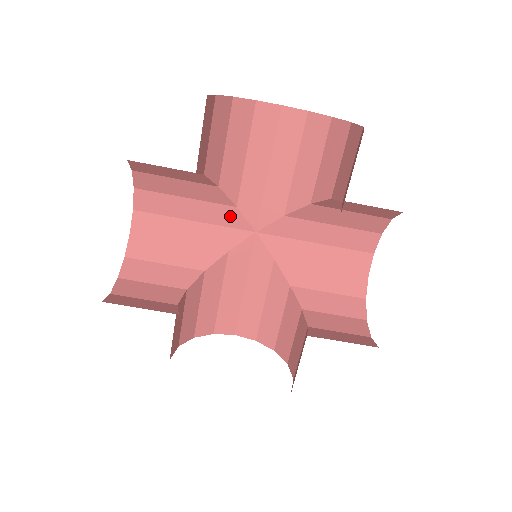
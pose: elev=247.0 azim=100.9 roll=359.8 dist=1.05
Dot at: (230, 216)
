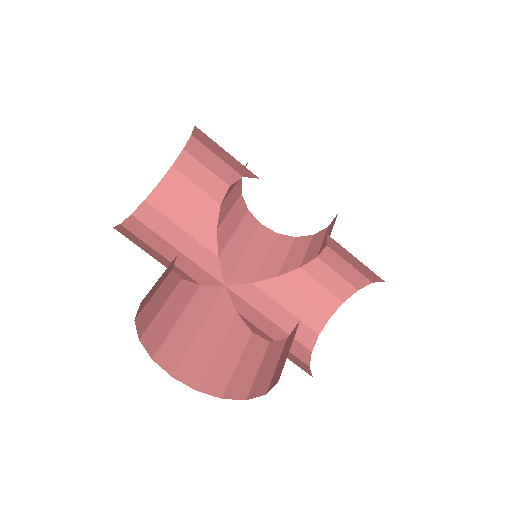
Dot at: (210, 262)
